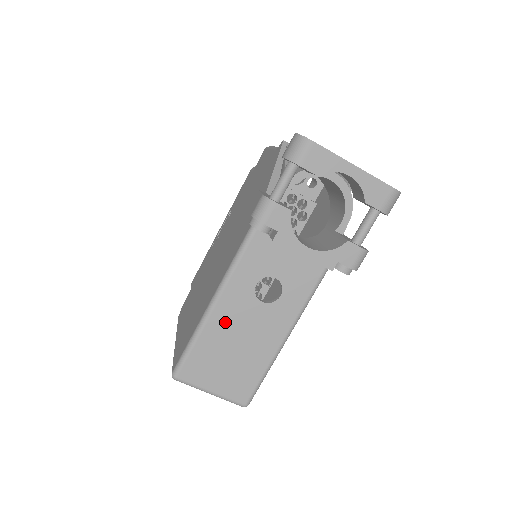
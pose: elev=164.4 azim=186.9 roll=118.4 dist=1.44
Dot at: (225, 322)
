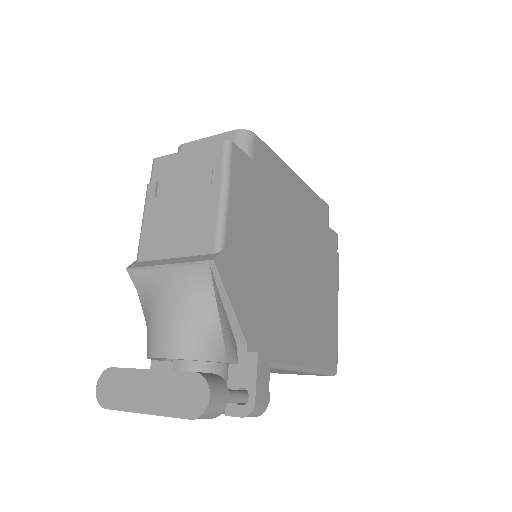
Dot at: occluded
